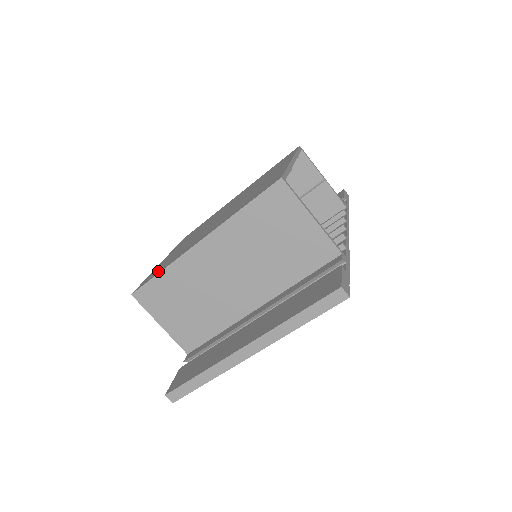
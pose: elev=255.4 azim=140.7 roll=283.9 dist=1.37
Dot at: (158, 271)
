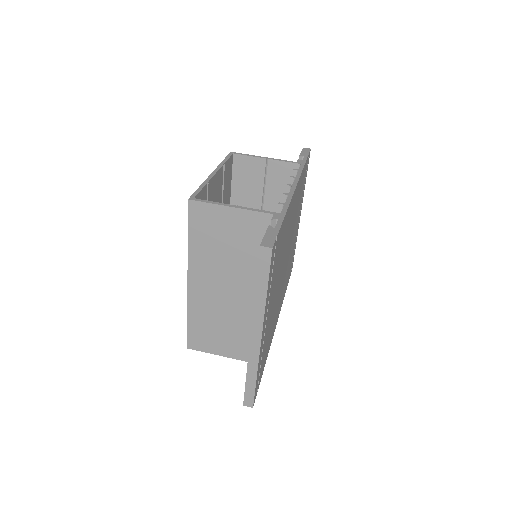
Dot at: occluded
